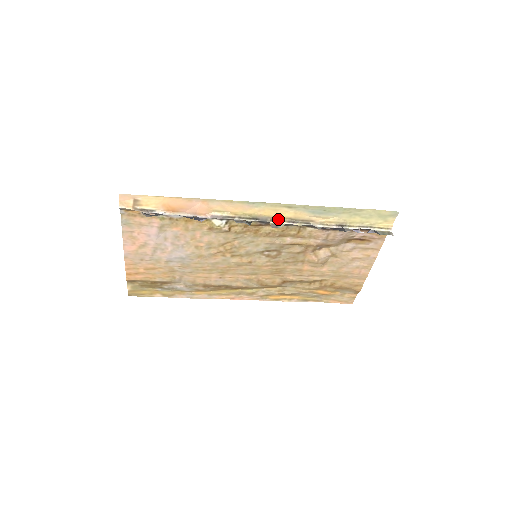
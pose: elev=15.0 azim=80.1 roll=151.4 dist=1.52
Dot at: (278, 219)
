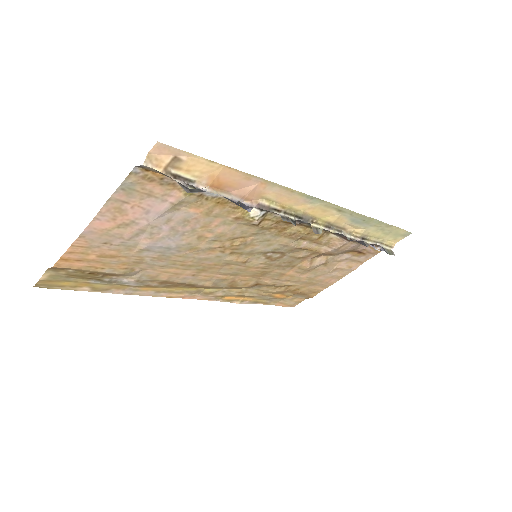
Dot at: (318, 221)
